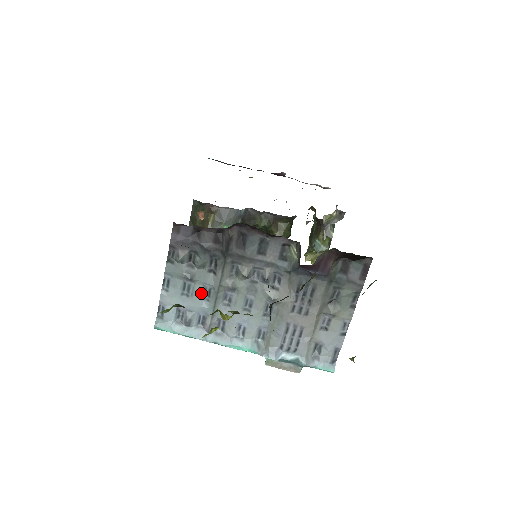
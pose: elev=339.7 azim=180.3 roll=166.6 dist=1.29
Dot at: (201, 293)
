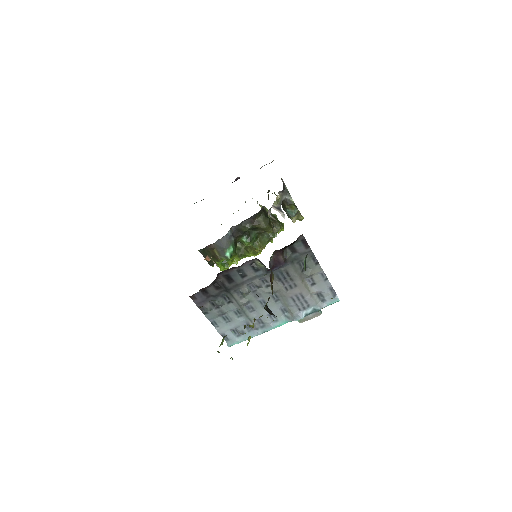
Dot at: (235, 315)
